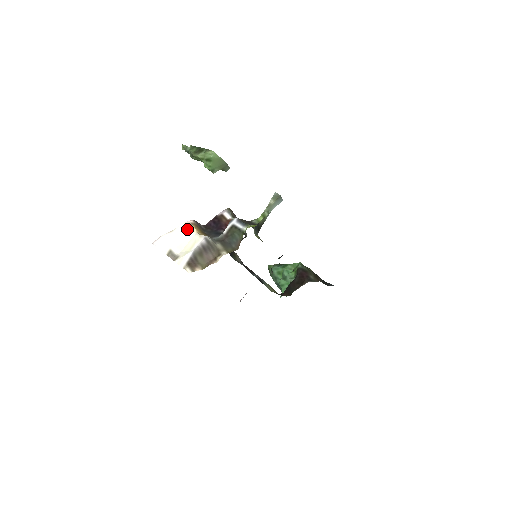
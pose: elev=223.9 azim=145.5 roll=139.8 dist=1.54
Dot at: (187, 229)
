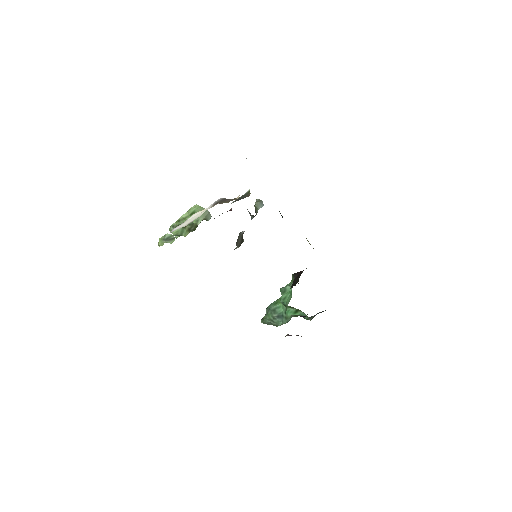
Dot at: (199, 212)
